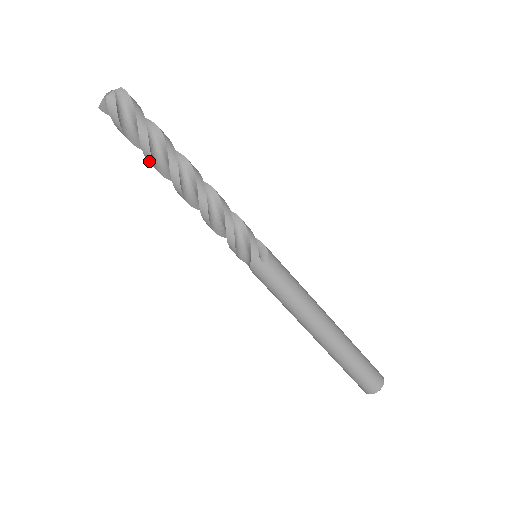
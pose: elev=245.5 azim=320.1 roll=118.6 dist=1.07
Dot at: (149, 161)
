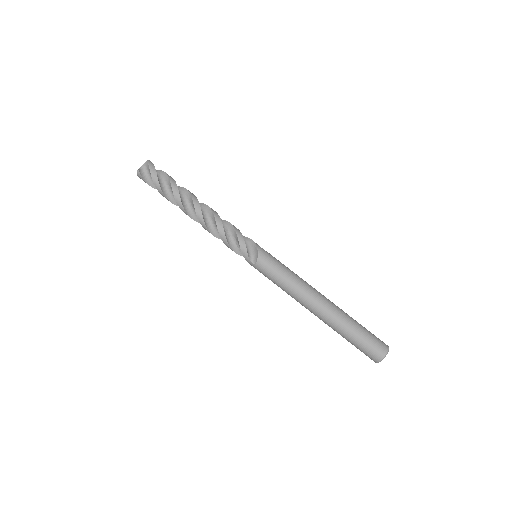
Dot at: (175, 193)
